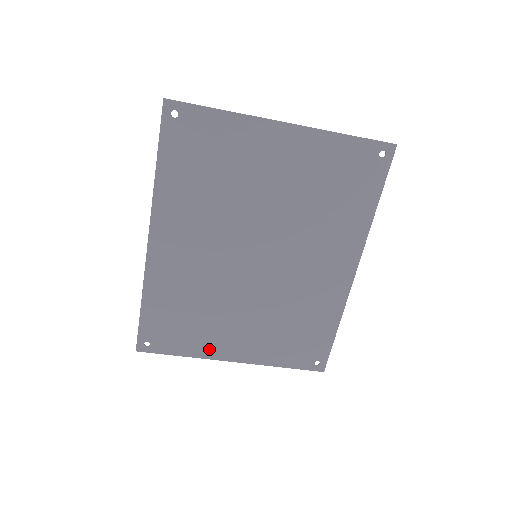
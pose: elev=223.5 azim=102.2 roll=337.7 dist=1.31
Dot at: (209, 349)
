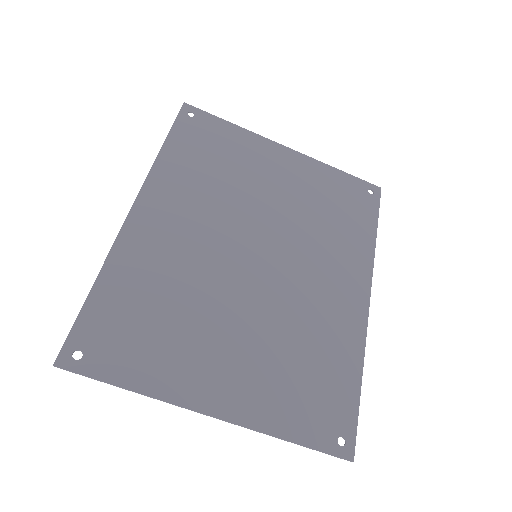
Dot at: (177, 383)
